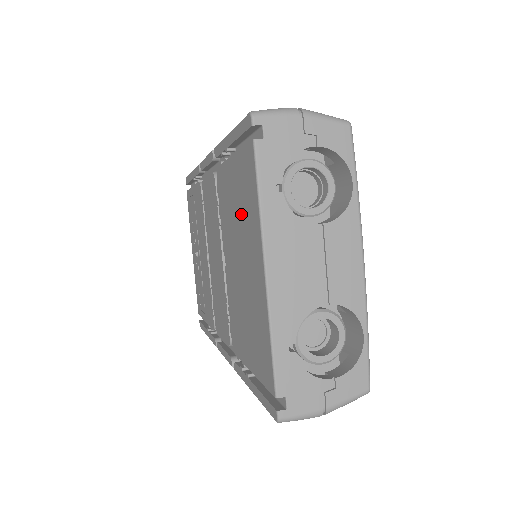
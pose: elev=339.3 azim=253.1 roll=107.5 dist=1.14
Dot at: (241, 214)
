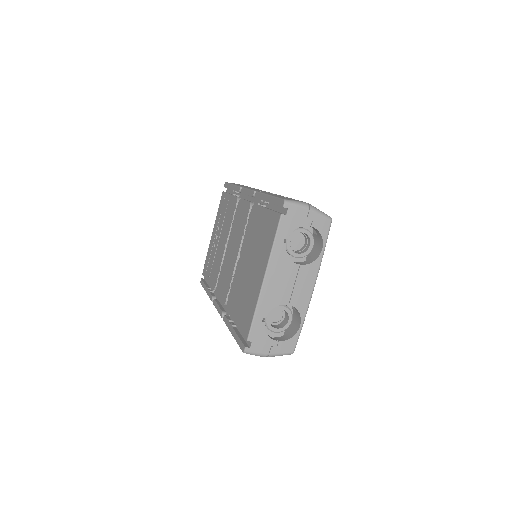
Dot at: (260, 242)
